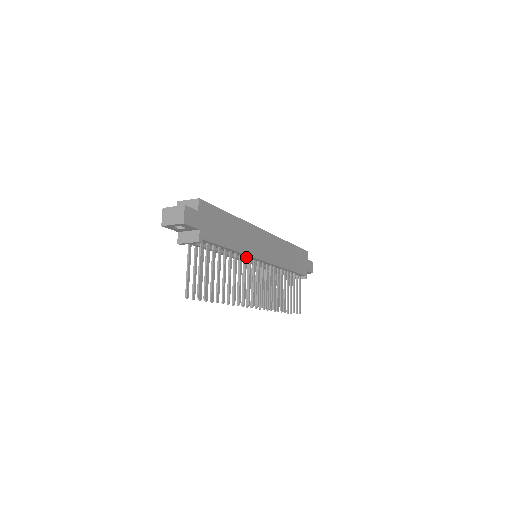
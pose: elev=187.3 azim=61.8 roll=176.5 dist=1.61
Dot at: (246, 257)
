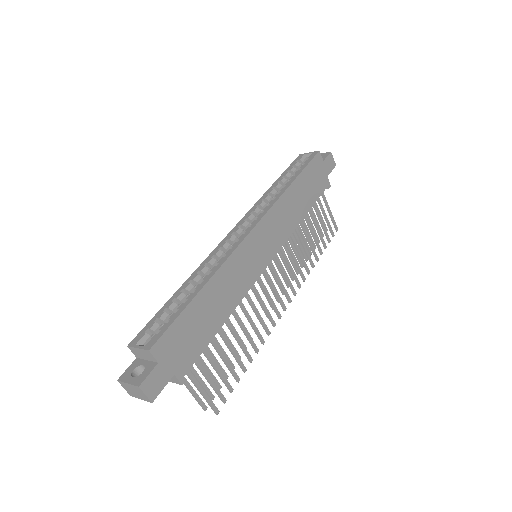
Dot at: occluded
